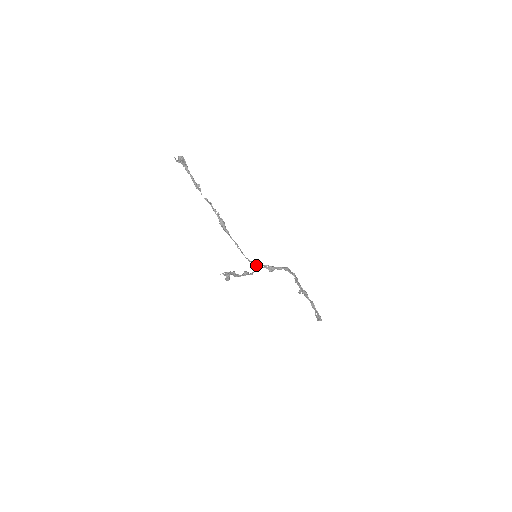
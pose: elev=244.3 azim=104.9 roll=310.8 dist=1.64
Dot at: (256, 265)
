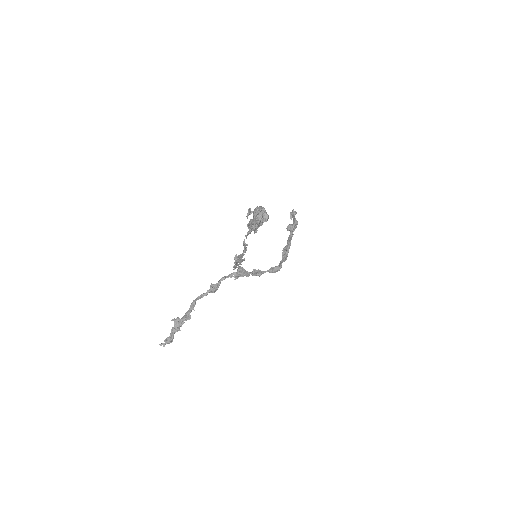
Dot at: (239, 276)
